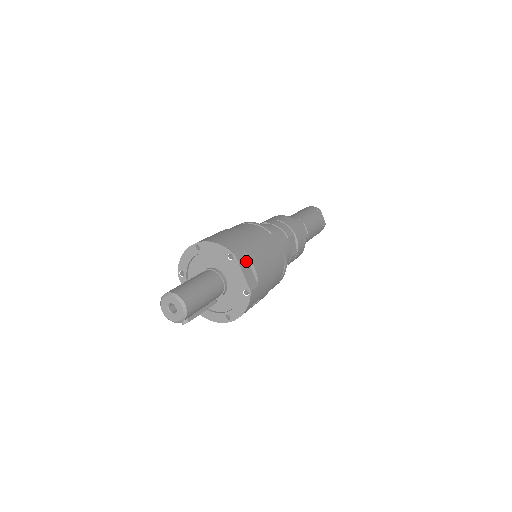
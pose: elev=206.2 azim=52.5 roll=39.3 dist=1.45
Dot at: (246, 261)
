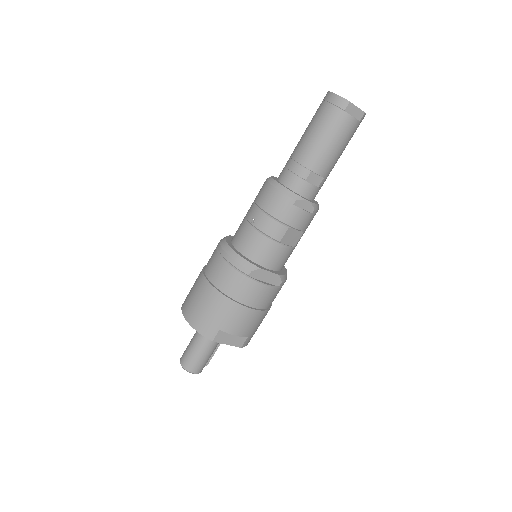
Dot at: (226, 334)
